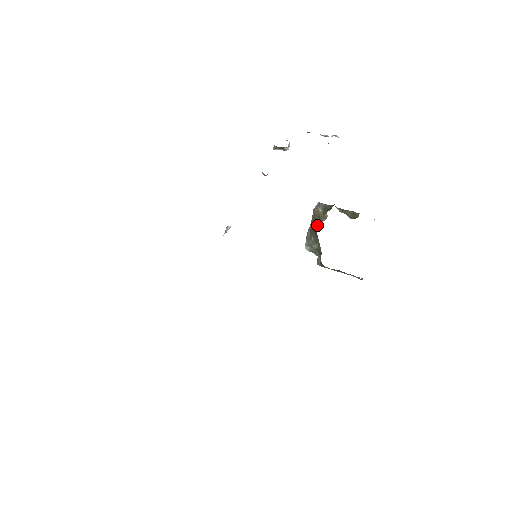
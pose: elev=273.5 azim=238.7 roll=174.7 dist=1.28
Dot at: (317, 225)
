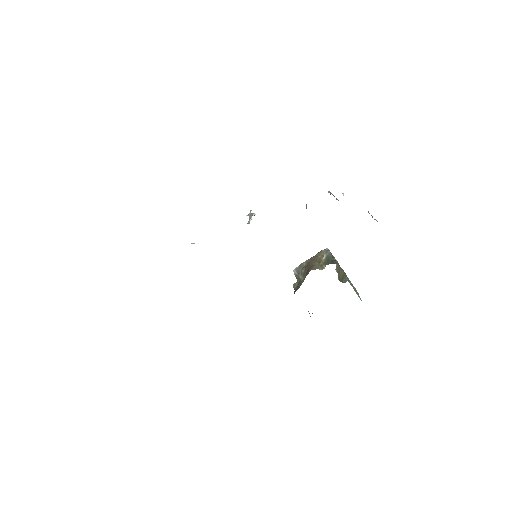
Dot at: (313, 268)
